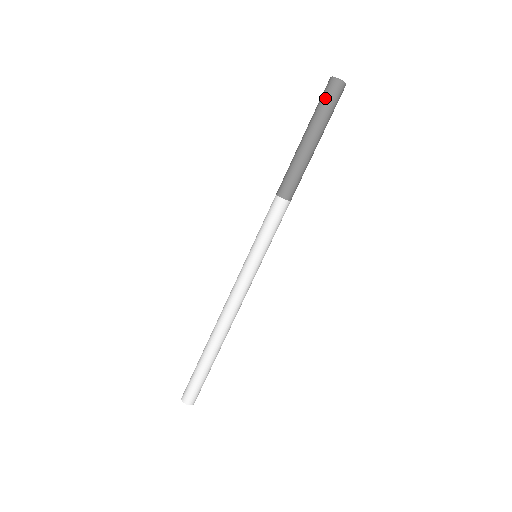
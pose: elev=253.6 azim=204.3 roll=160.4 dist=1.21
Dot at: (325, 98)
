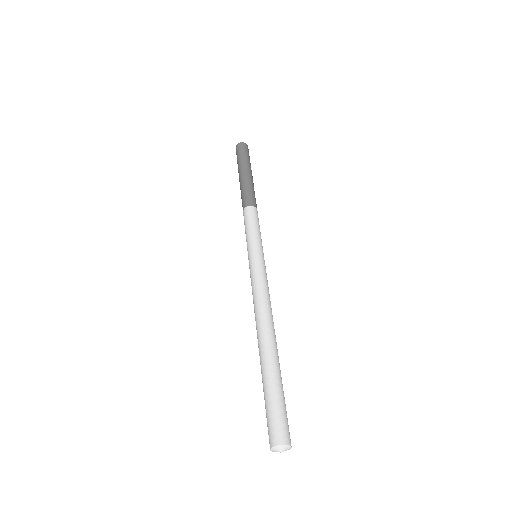
Dot at: (245, 151)
